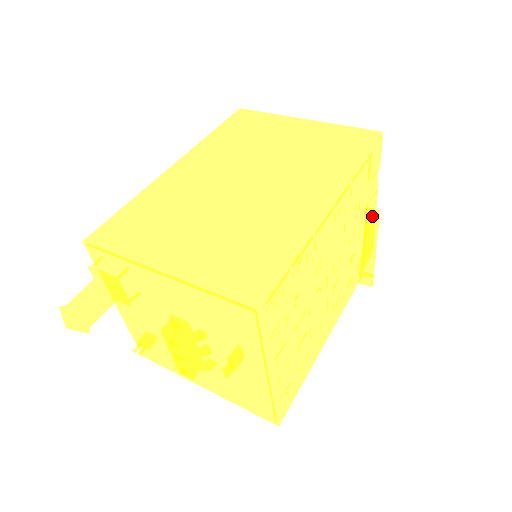
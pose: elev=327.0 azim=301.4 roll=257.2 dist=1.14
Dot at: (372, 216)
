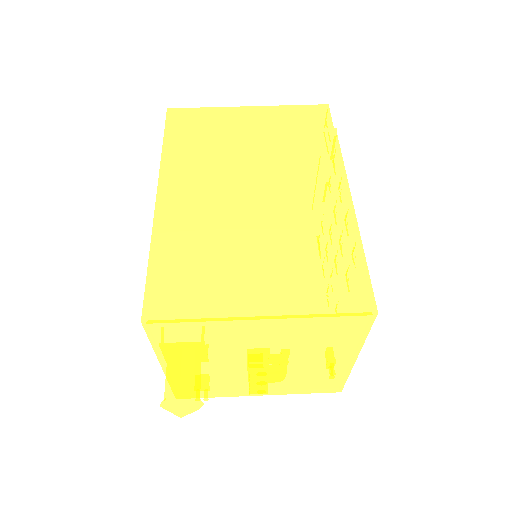
Dot at: occluded
